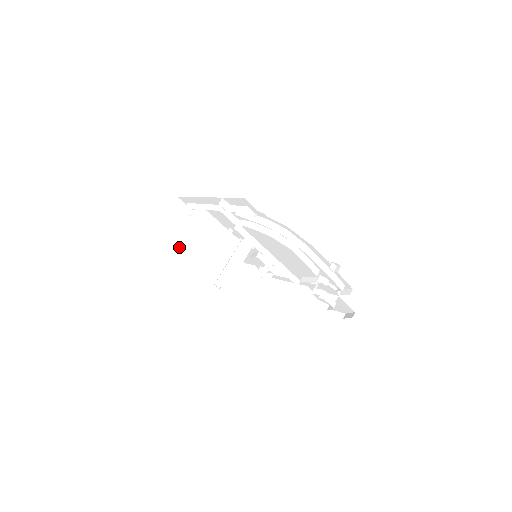
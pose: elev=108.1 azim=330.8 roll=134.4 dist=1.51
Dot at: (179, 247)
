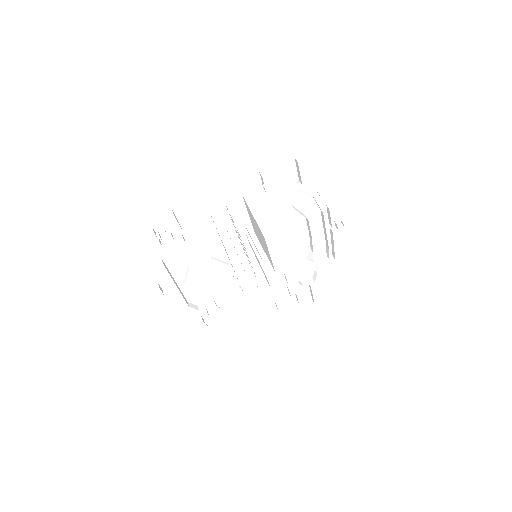
Dot at: (223, 245)
